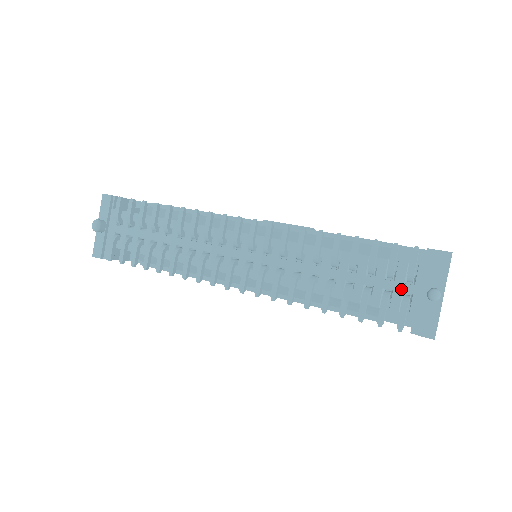
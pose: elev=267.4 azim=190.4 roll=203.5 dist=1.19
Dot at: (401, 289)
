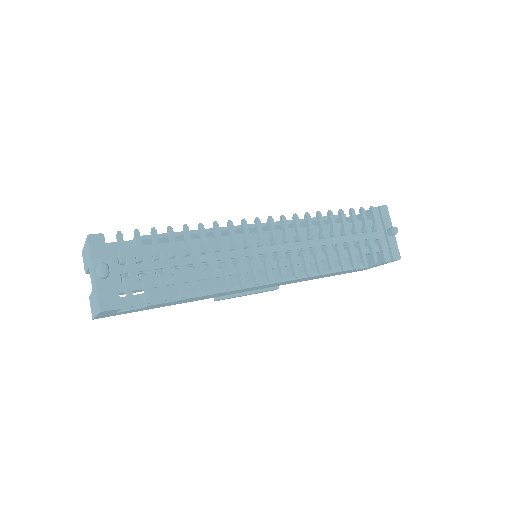
Dot at: (372, 236)
